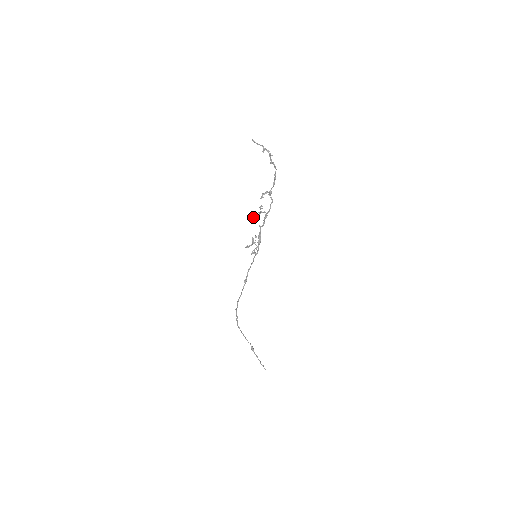
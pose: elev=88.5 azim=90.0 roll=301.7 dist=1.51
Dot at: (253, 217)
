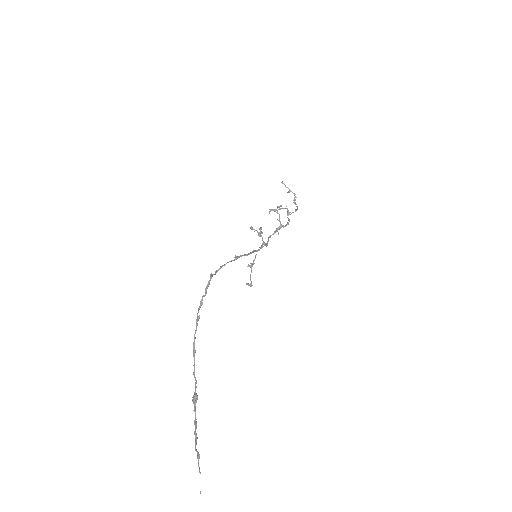
Dot at: occluded
